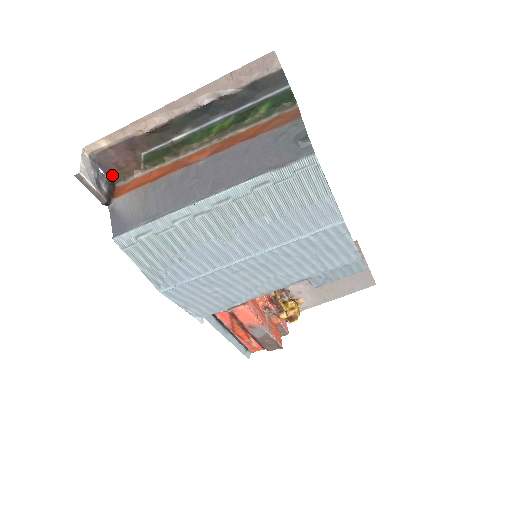
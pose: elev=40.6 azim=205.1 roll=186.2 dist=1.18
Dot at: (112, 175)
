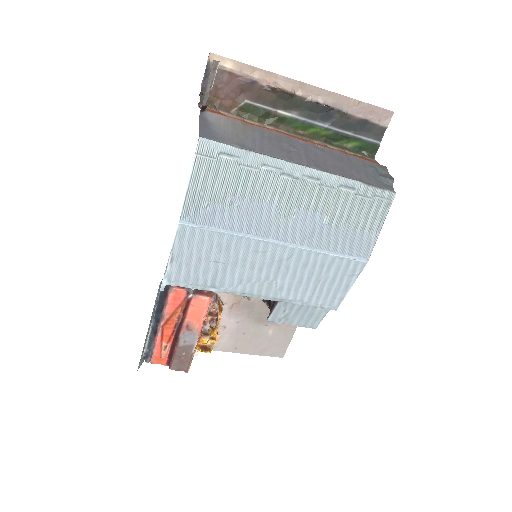
Dot at: (204, 95)
